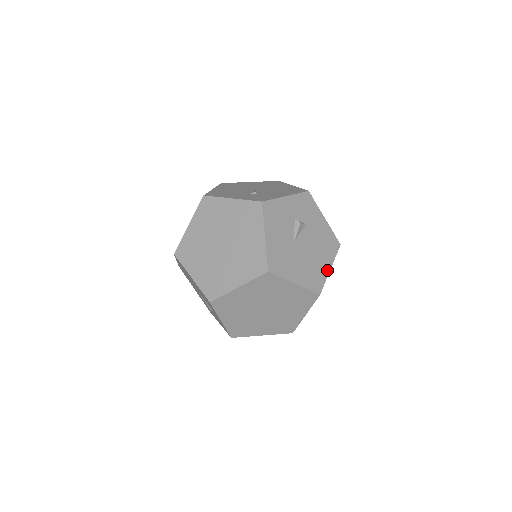
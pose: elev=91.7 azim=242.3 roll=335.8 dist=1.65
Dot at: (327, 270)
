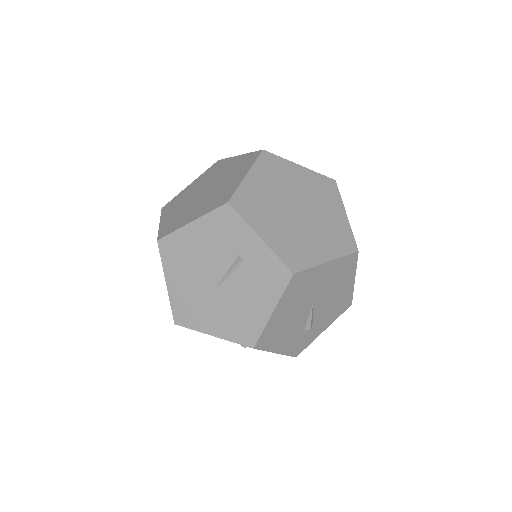
Dot at: occluded
